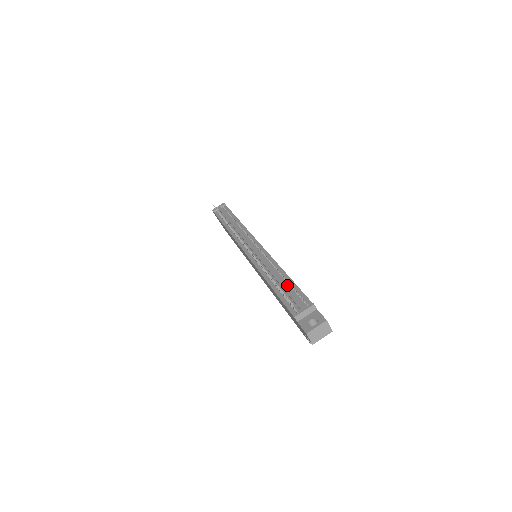
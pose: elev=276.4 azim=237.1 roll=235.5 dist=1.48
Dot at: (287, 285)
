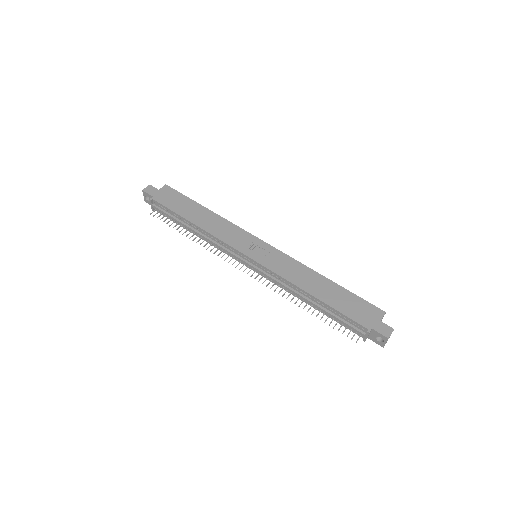
Dot at: (328, 310)
